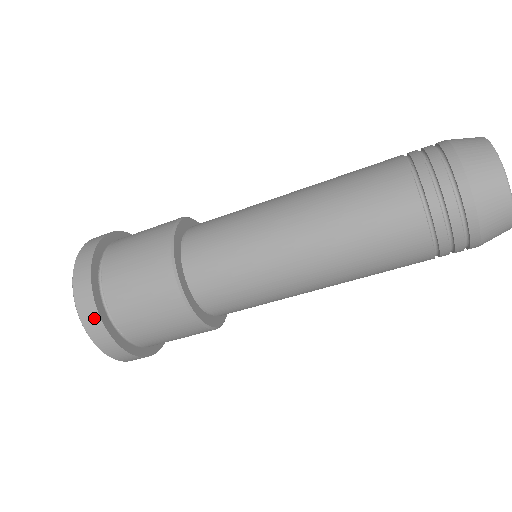
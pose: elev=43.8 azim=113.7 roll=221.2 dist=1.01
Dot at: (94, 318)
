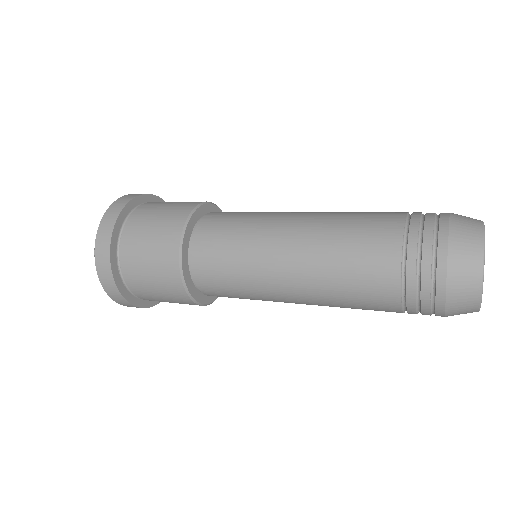
Dot at: (129, 305)
